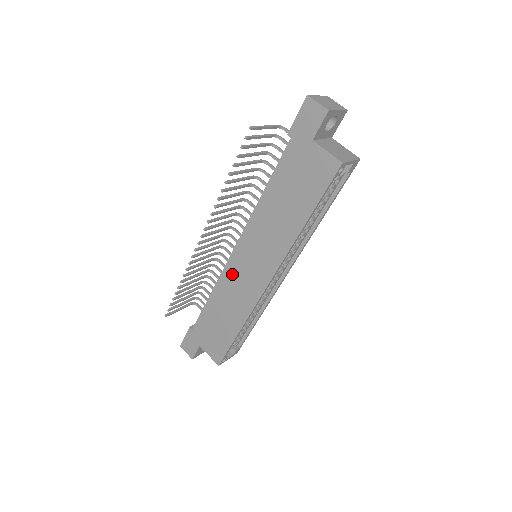
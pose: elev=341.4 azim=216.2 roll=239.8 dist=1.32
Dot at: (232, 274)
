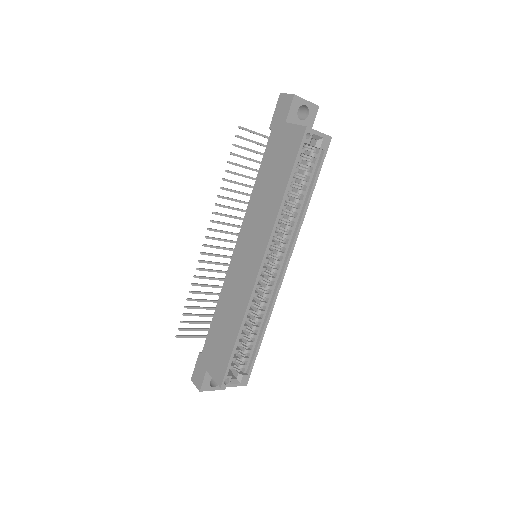
Dot at: (233, 274)
